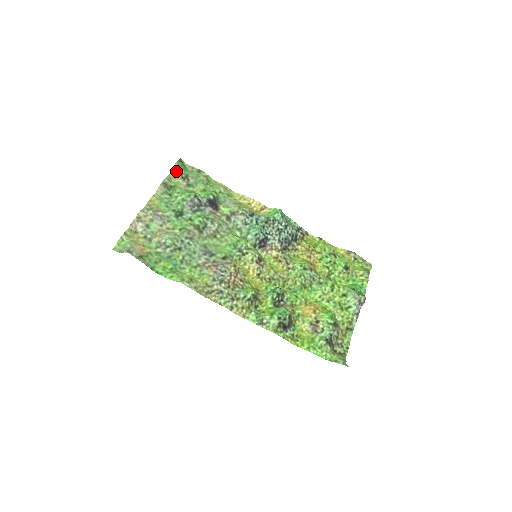
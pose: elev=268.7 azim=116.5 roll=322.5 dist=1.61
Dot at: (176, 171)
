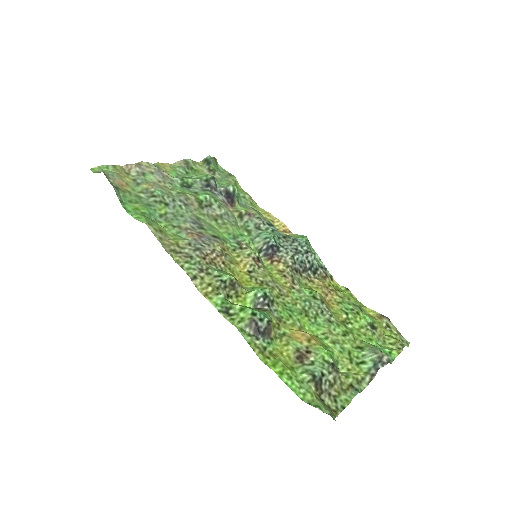
Dot at: (205, 162)
